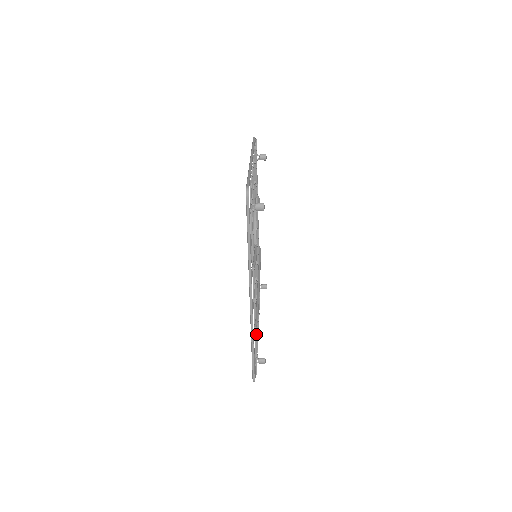
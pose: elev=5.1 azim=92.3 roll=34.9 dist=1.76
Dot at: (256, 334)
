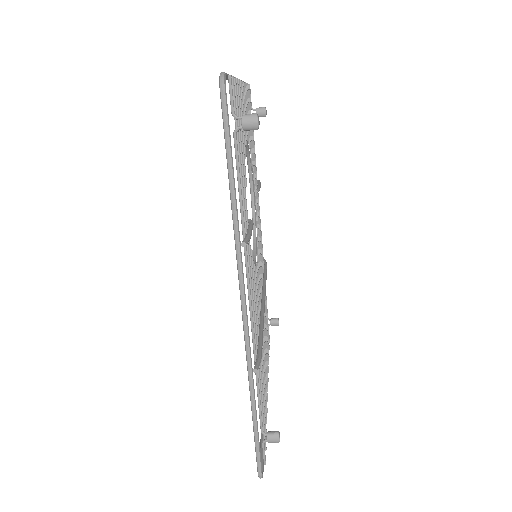
Dot at: (261, 388)
